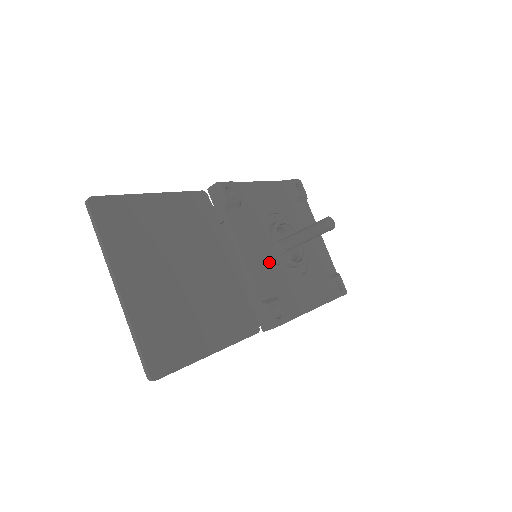
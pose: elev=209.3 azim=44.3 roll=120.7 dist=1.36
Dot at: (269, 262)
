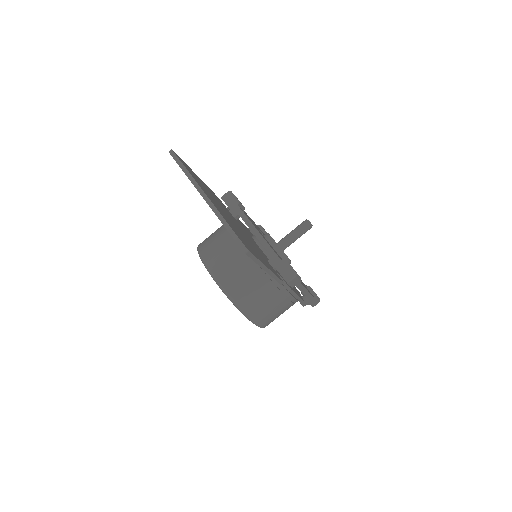
Dot at: occluded
